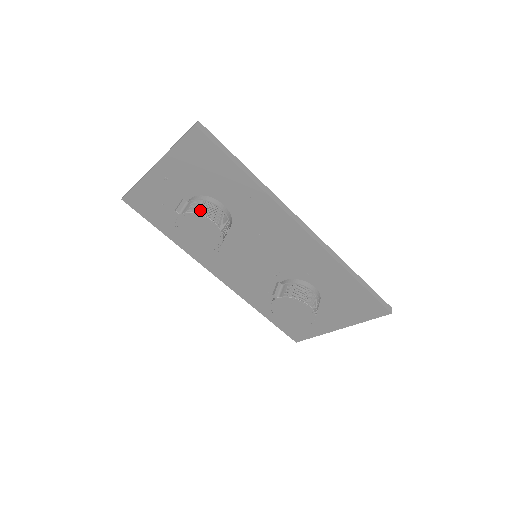
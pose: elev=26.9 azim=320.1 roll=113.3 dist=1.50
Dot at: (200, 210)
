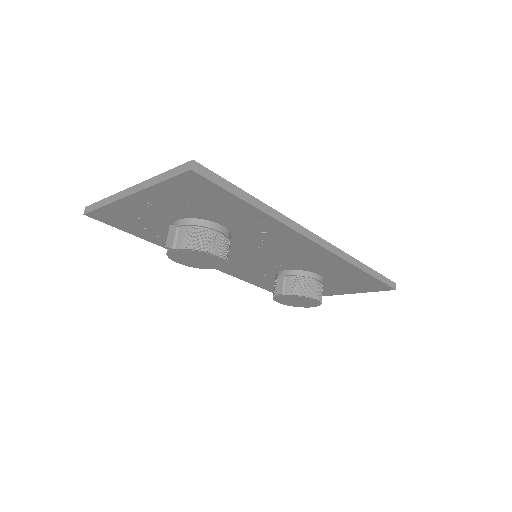
Dot at: (199, 244)
